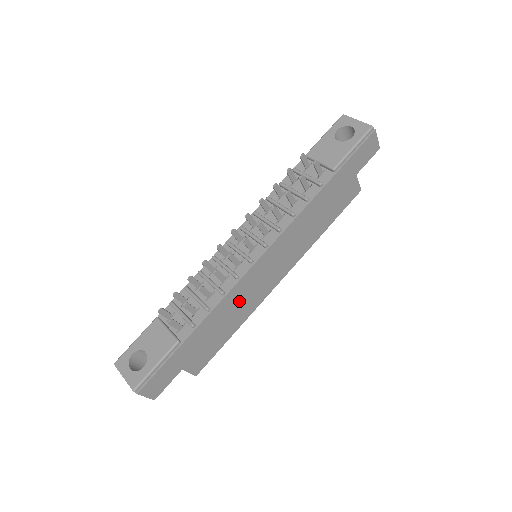
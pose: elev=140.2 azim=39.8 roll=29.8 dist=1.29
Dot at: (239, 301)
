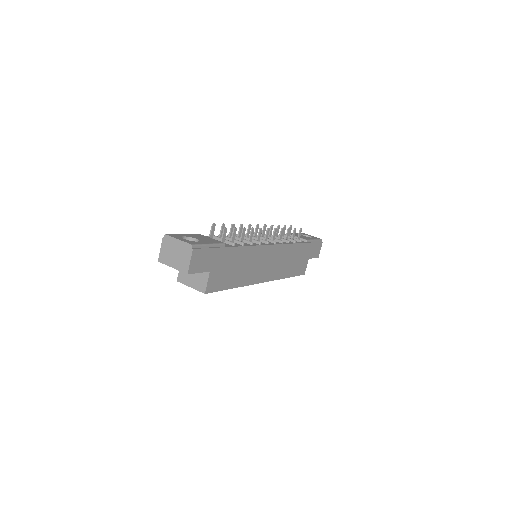
Dot at: (251, 262)
